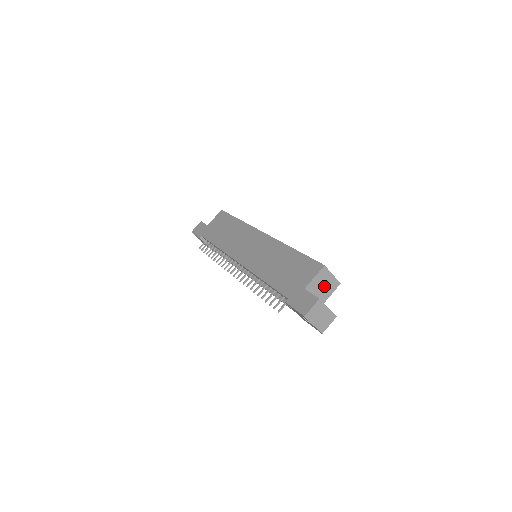
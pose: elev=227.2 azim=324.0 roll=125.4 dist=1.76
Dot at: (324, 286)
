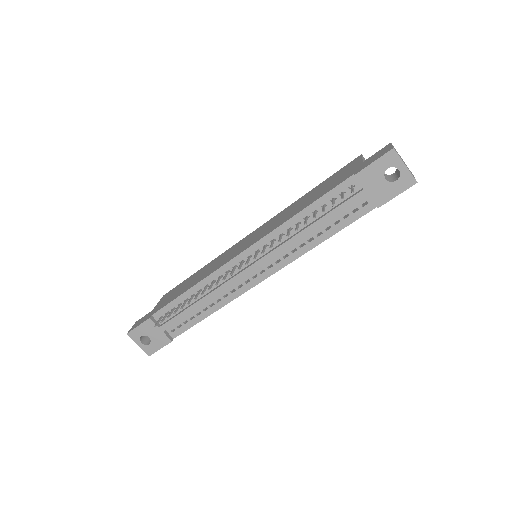
Dot at: occluded
